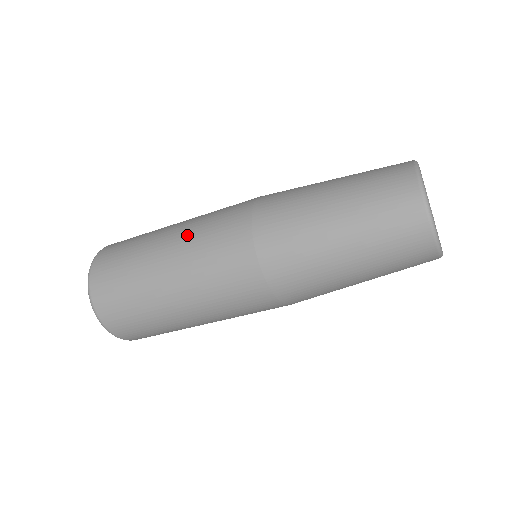
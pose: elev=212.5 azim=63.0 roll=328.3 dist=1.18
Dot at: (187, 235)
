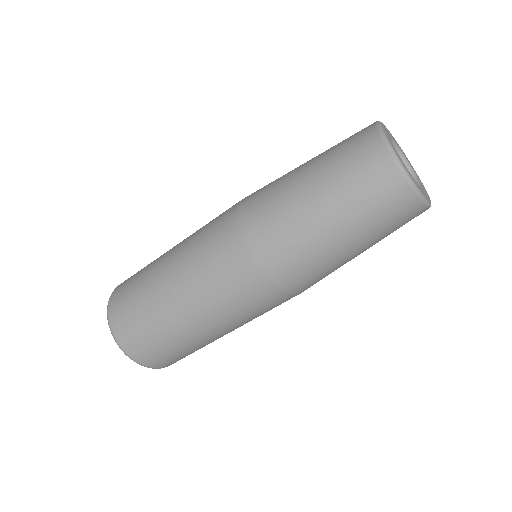
Dot at: occluded
